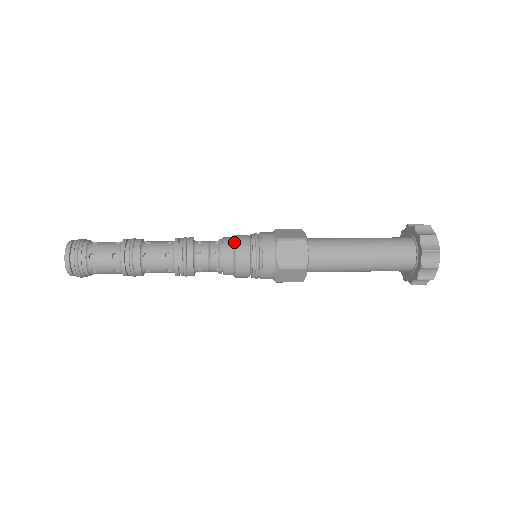
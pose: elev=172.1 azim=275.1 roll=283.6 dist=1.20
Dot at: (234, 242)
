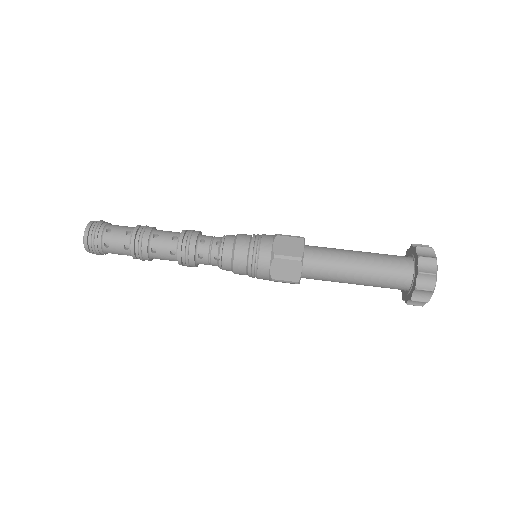
Dot at: (233, 250)
